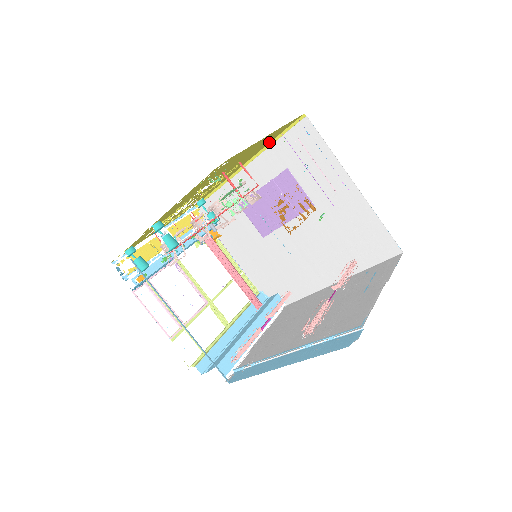
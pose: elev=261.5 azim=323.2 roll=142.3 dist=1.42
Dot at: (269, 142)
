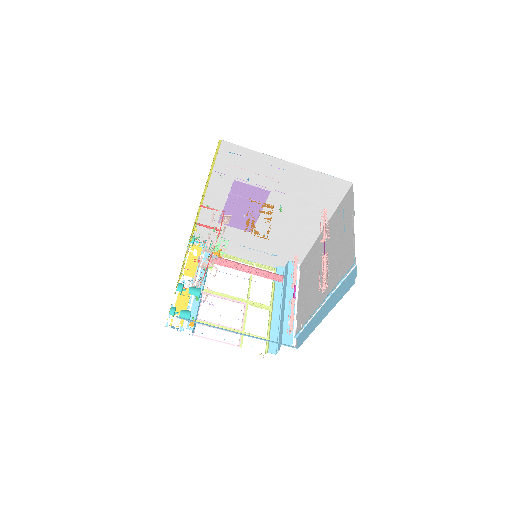
Dot at: (209, 172)
